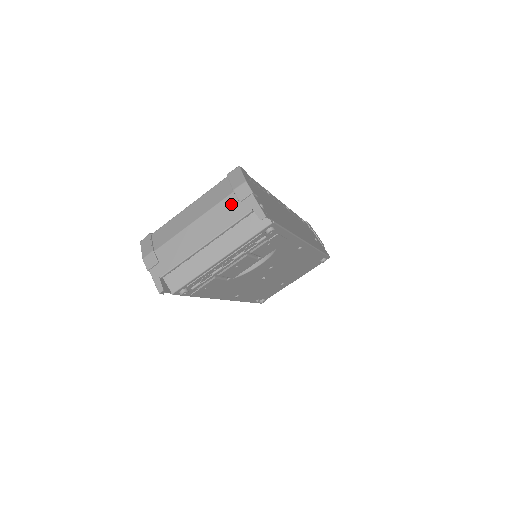
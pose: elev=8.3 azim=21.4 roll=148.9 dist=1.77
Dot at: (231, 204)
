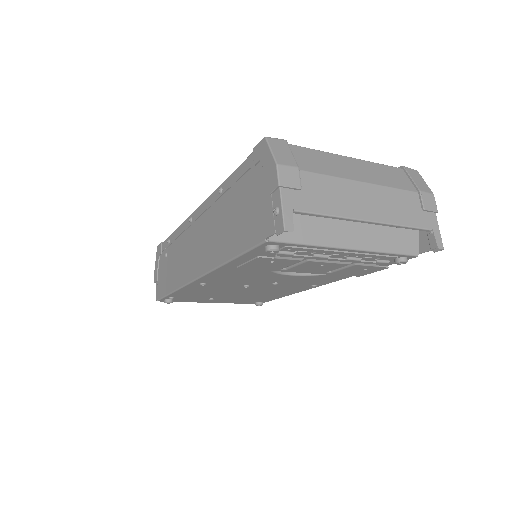
Dot at: (412, 203)
